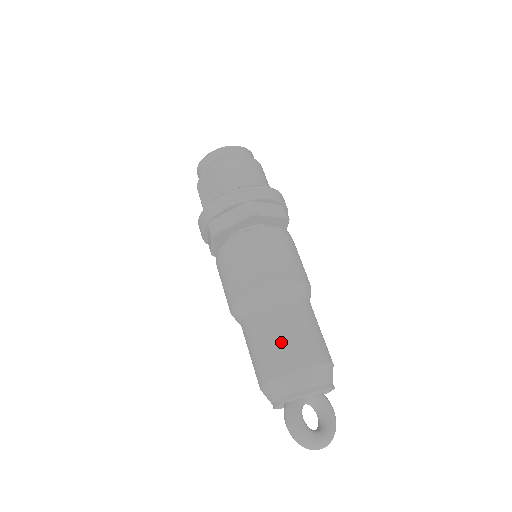
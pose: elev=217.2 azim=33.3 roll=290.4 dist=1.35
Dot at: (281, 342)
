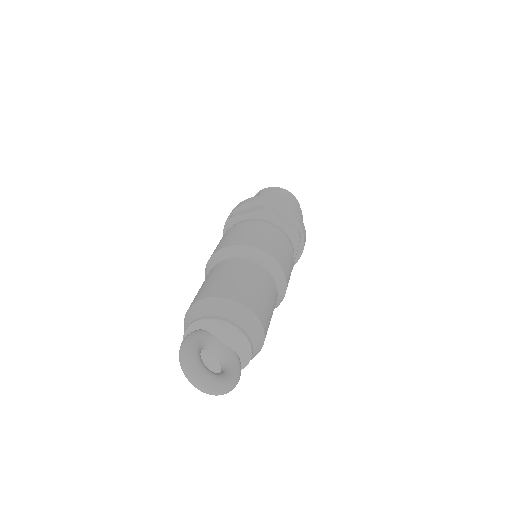
Dot at: (224, 279)
